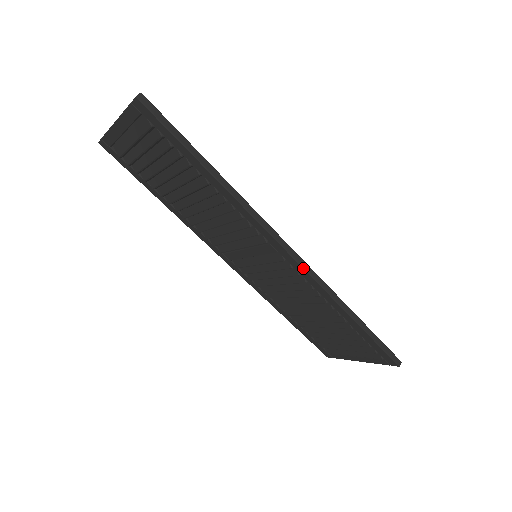
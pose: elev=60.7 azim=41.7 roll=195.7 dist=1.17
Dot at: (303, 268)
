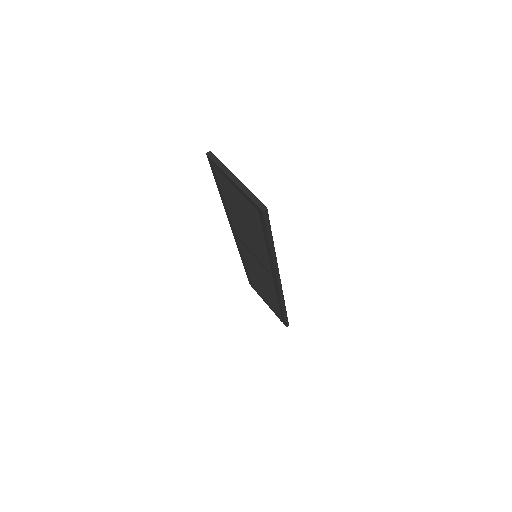
Dot at: (279, 289)
